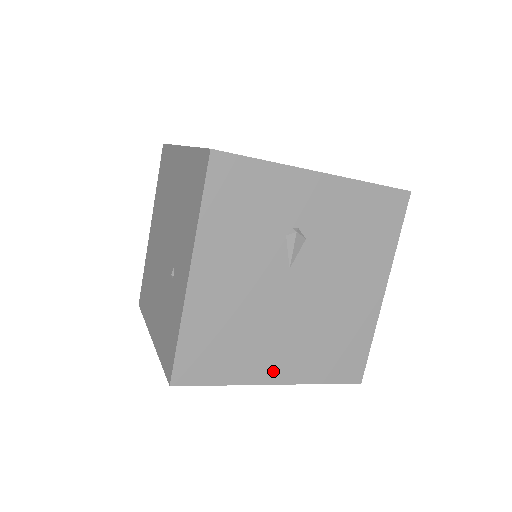
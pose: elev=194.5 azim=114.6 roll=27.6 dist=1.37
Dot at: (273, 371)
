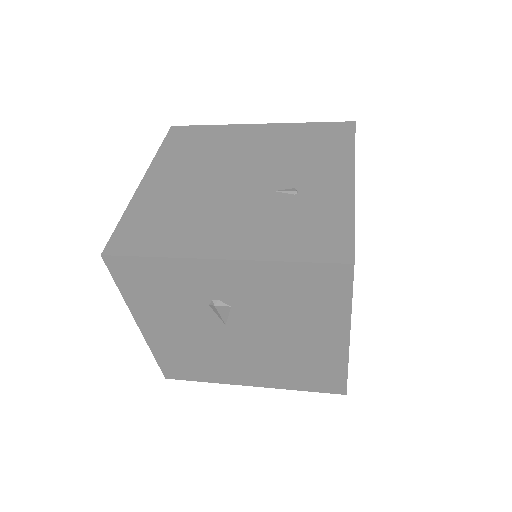
Dot at: (246, 379)
